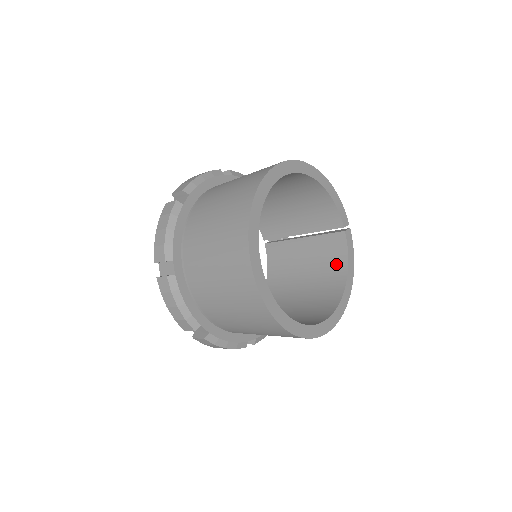
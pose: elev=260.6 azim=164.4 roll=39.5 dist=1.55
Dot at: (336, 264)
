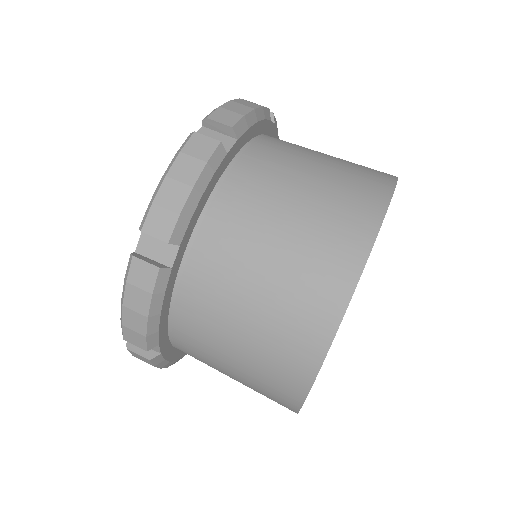
Dot at: occluded
